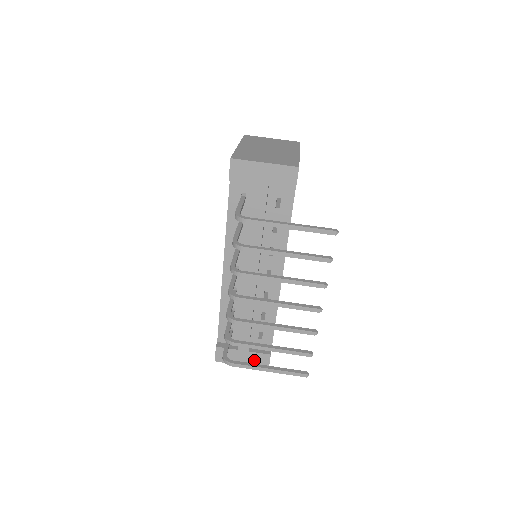
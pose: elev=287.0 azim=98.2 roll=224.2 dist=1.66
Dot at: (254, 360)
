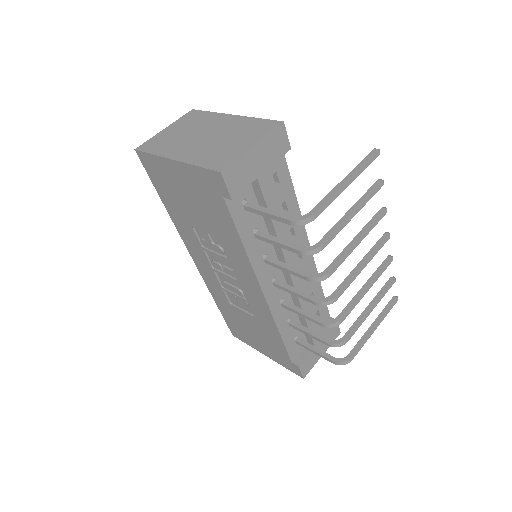
Dot at: occluded
